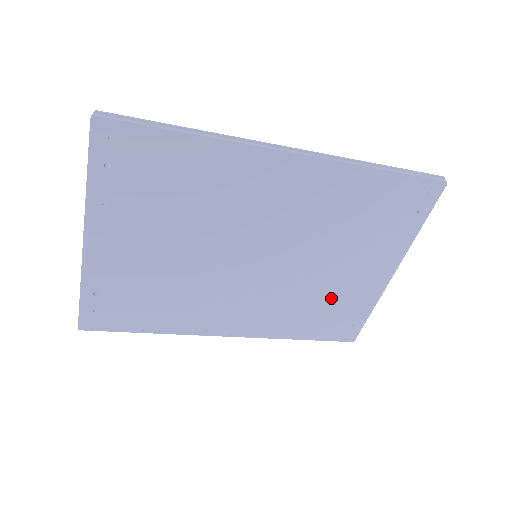
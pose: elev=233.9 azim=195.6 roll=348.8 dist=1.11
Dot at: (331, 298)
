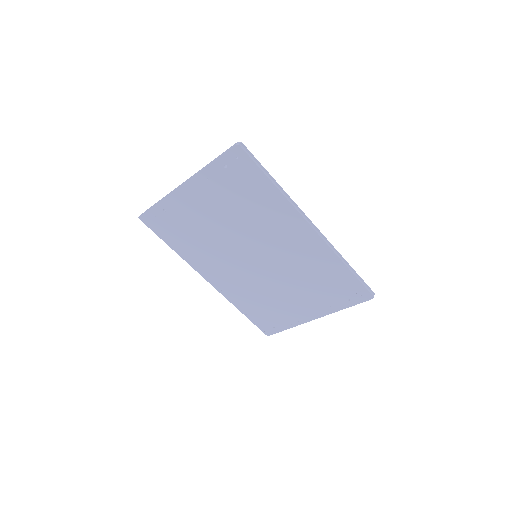
Dot at: (275, 305)
